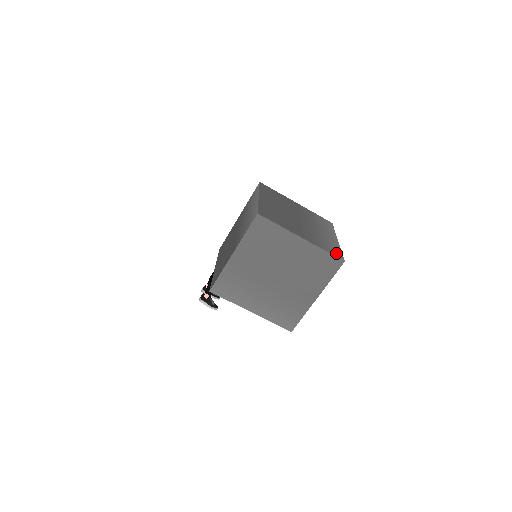
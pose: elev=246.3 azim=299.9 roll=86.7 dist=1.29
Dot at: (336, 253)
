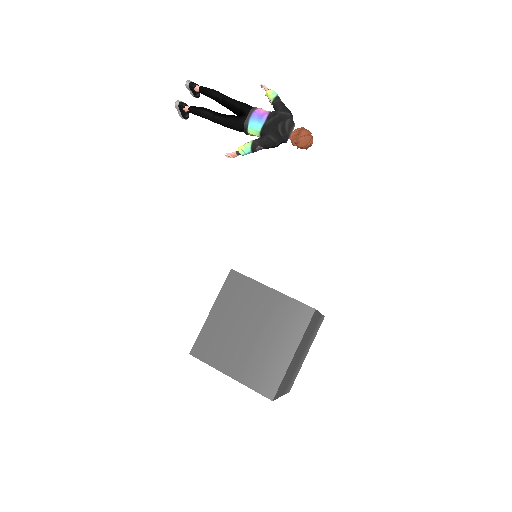
Dot at: occluded
